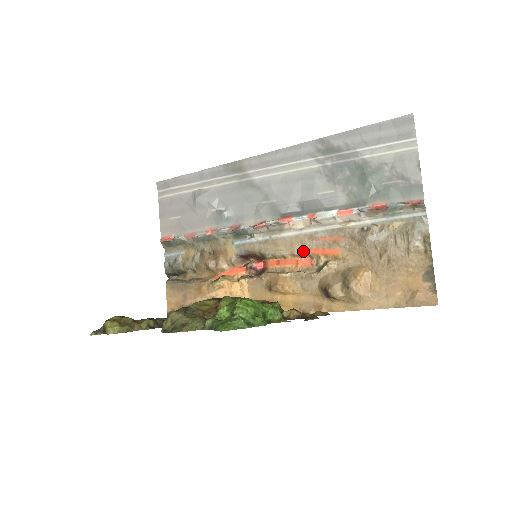
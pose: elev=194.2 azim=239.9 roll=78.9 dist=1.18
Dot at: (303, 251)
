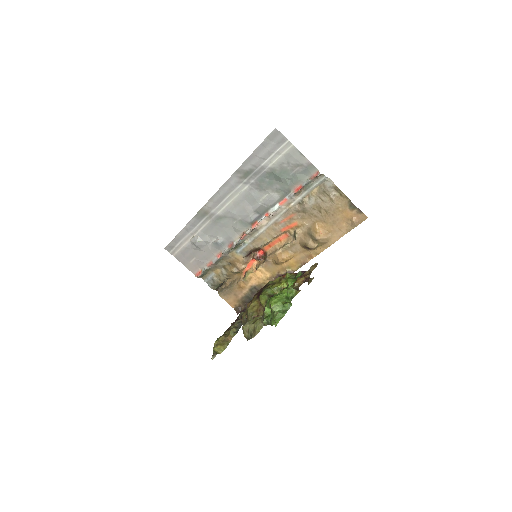
Dot at: (278, 233)
